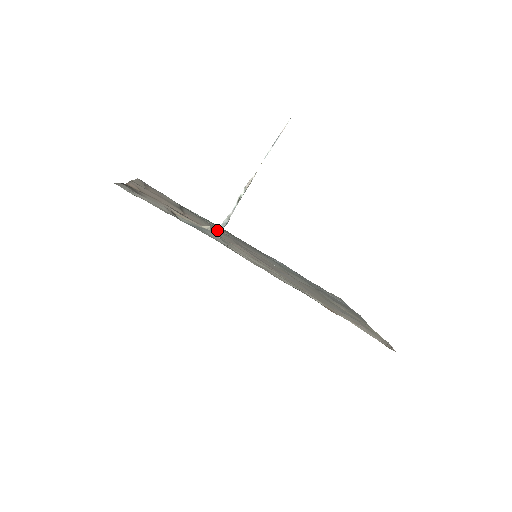
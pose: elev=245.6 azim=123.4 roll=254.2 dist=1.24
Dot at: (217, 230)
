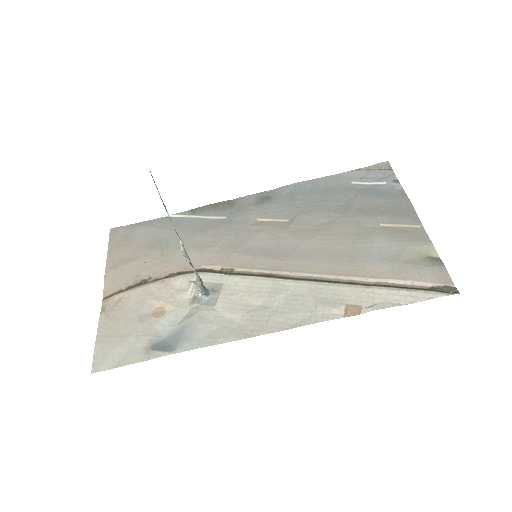
Dot at: (200, 293)
